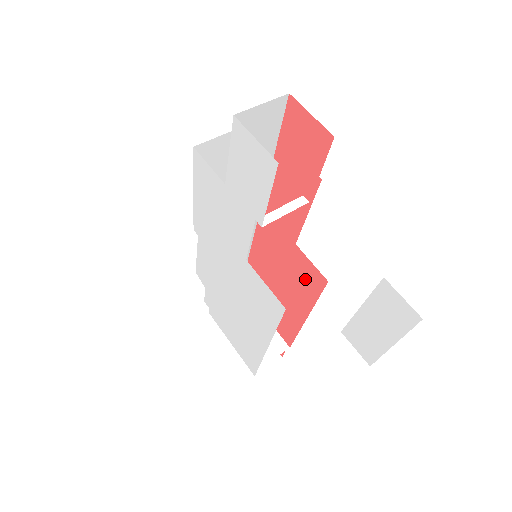
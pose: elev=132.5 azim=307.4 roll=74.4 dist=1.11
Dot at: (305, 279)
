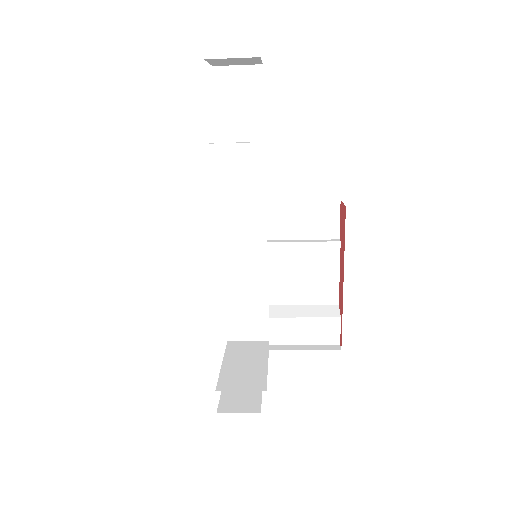
Dot at: occluded
